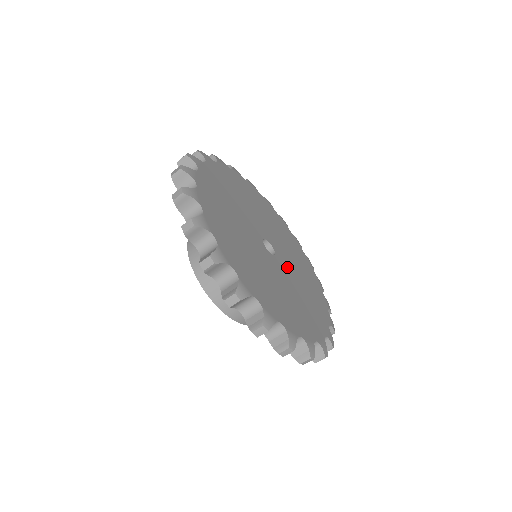
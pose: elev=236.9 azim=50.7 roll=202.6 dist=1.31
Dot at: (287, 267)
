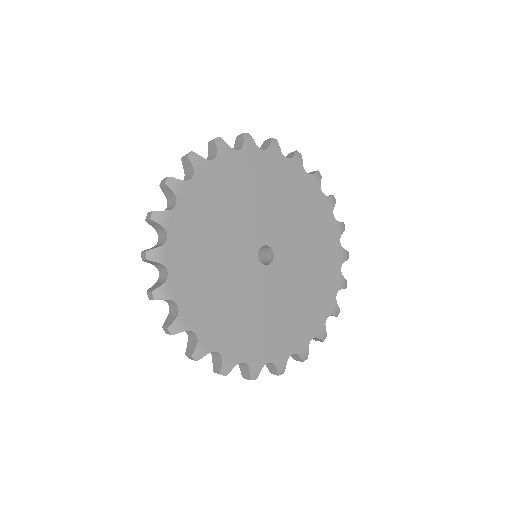
Dot at: (287, 244)
